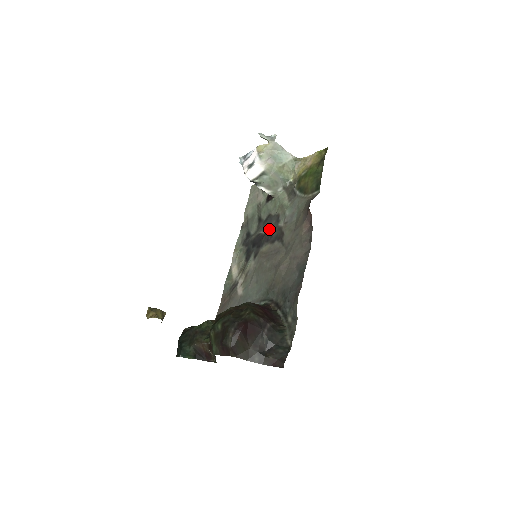
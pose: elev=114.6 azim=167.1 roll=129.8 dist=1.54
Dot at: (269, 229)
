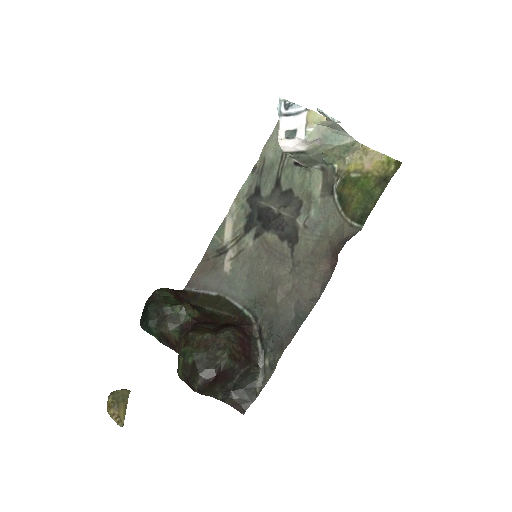
Dot at: (284, 213)
